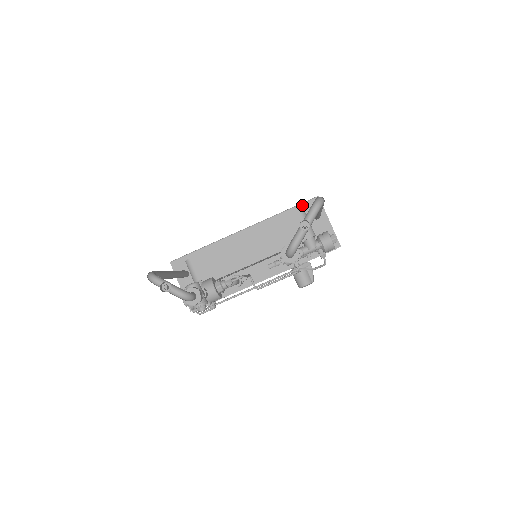
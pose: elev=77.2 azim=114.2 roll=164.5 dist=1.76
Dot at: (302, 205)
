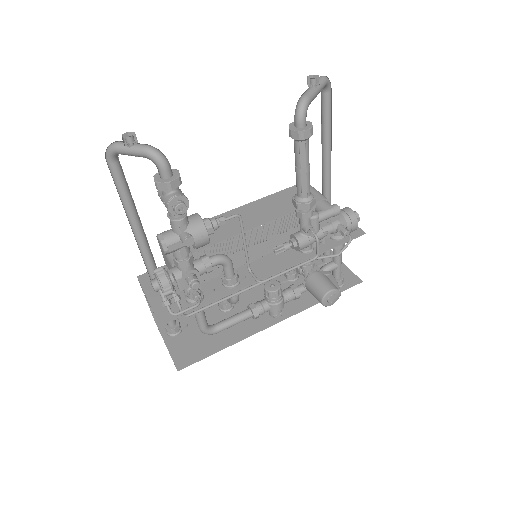
Dot at: occluded
